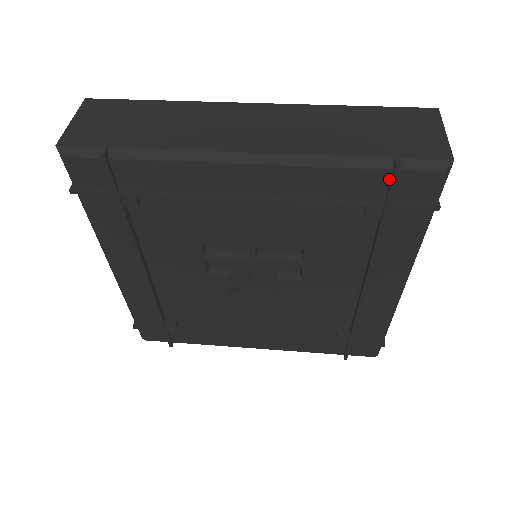
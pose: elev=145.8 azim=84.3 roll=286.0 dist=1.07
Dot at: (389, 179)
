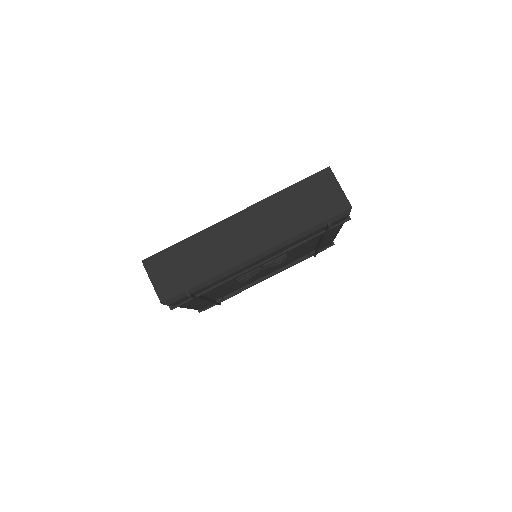
Dot at: (325, 227)
